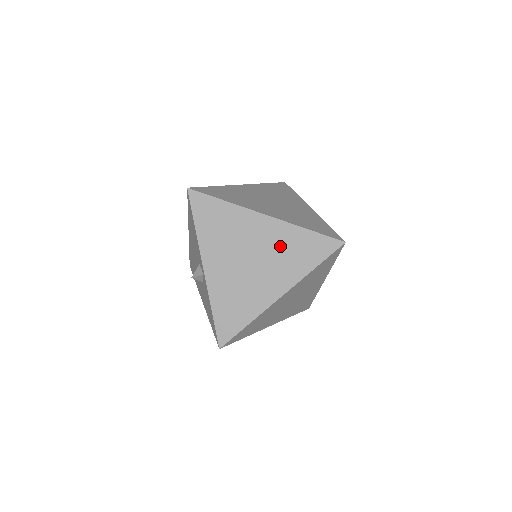
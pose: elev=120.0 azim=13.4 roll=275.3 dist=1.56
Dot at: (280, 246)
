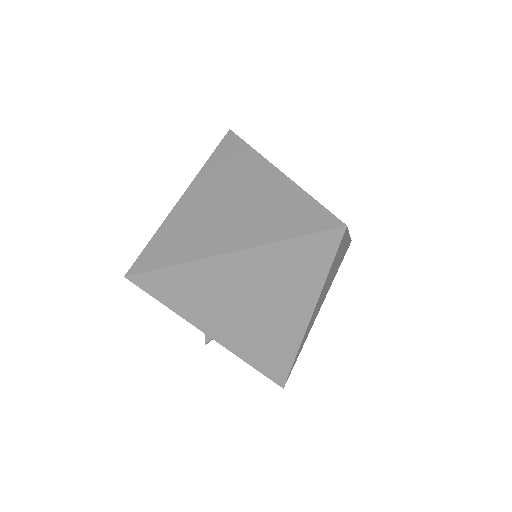
Dot at: (271, 274)
